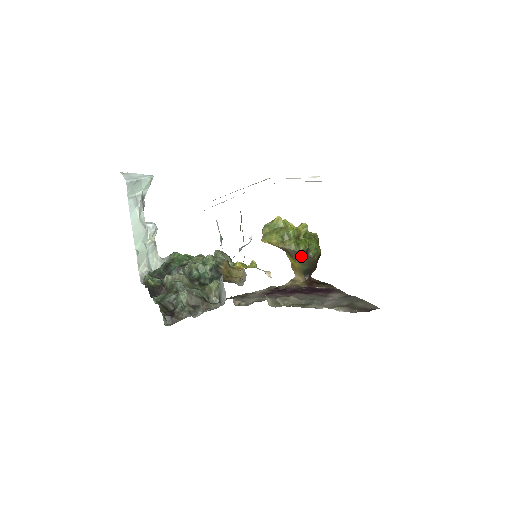
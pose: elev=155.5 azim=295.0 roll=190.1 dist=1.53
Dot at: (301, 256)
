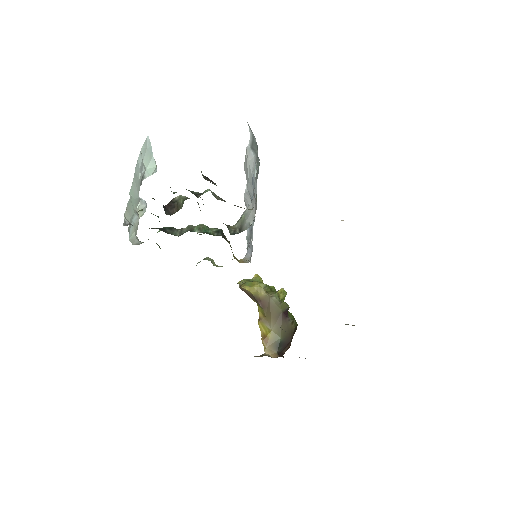
Dot at: (281, 315)
